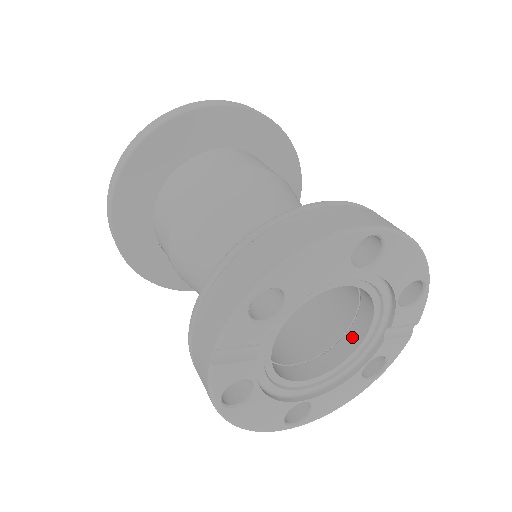
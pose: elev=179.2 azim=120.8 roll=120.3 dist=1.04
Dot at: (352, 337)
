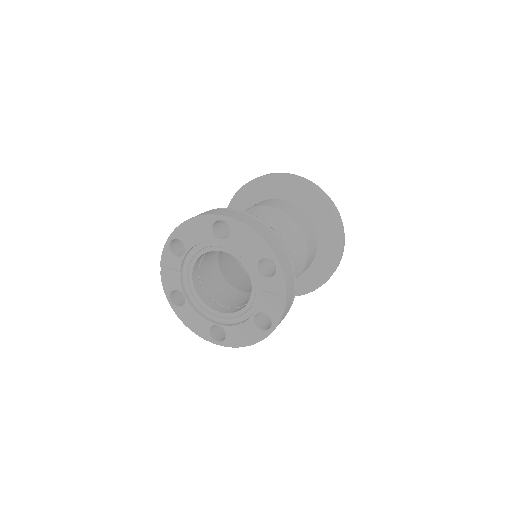
Dot at: occluded
